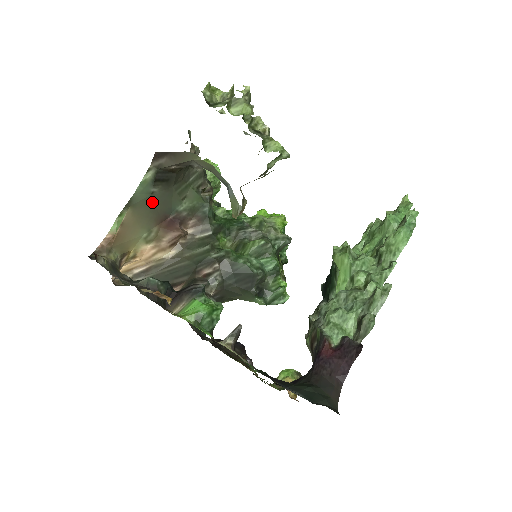
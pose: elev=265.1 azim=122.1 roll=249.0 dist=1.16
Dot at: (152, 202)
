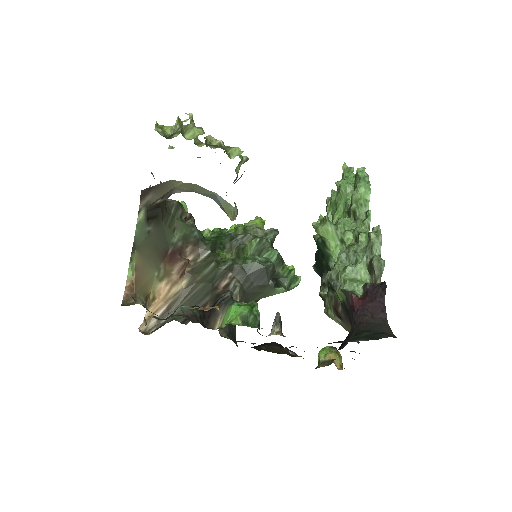
Dot at: (151, 241)
